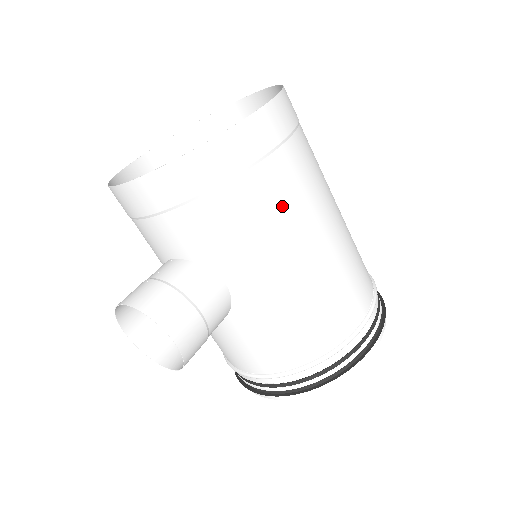
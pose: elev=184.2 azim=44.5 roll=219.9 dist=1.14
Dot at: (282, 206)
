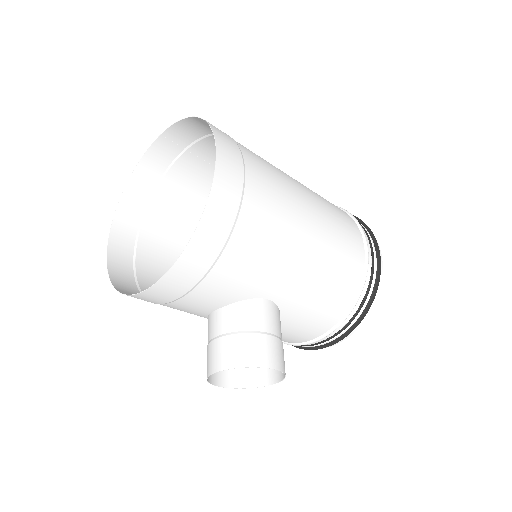
Dot at: (275, 217)
